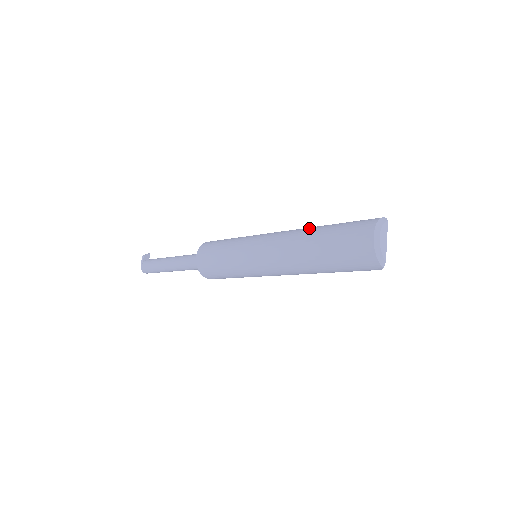
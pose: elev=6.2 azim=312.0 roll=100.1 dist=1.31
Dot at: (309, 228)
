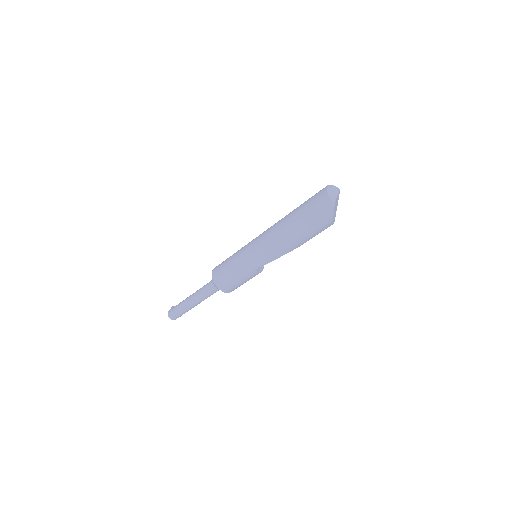
Dot at: occluded
